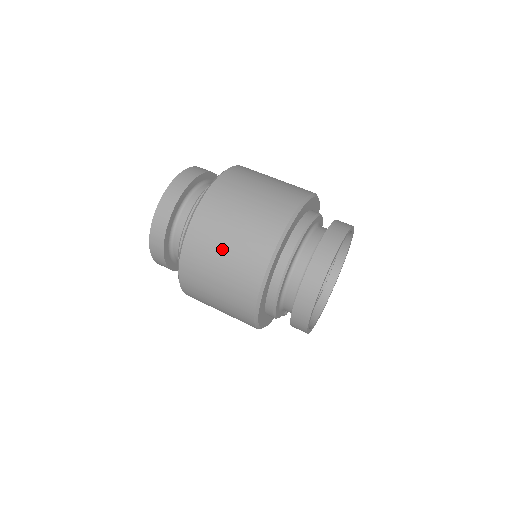
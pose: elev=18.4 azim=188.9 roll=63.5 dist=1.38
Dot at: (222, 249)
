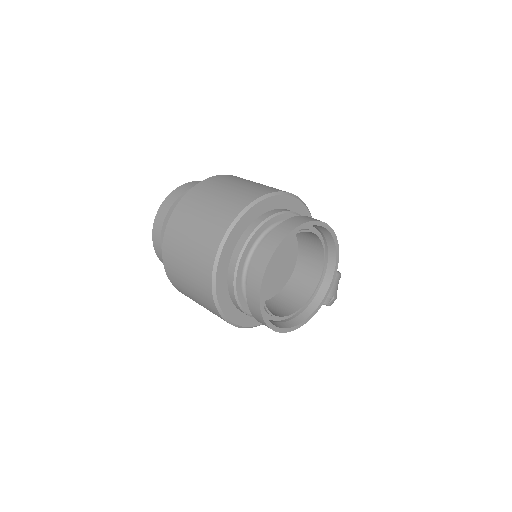
Dot at: (183, 261)
